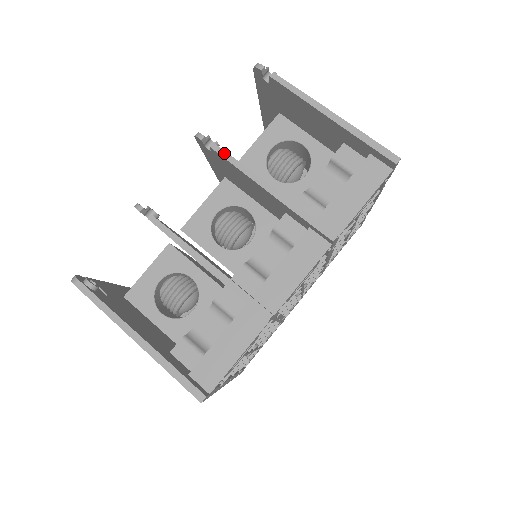
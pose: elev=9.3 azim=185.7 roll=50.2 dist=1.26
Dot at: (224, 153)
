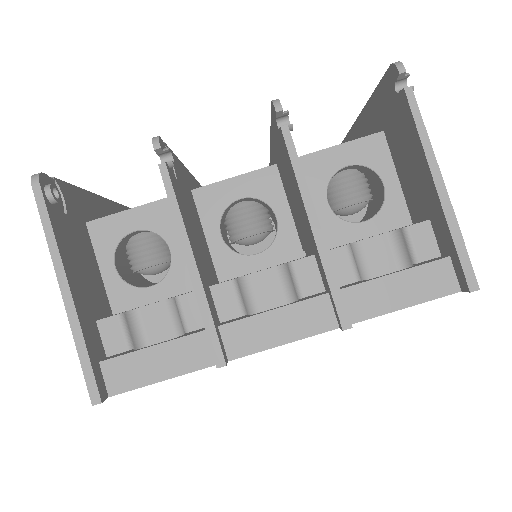
Dot at: (292, 146)
